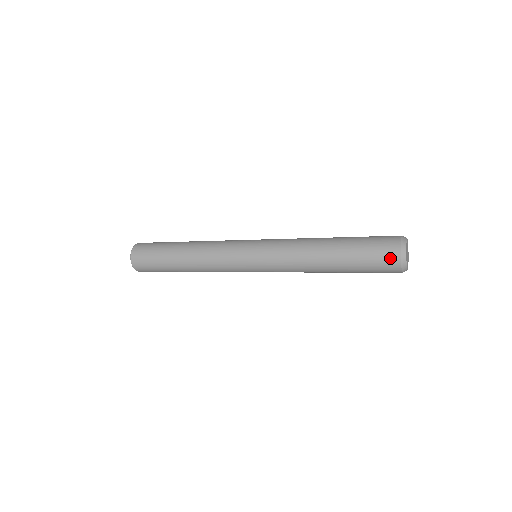
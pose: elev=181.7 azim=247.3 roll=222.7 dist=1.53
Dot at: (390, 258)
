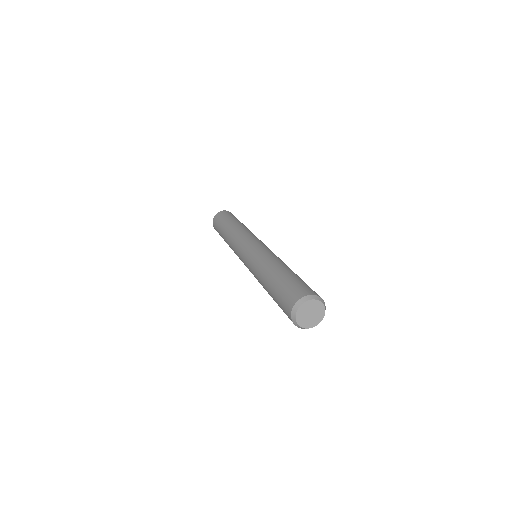
Dot at: (293, 297)
